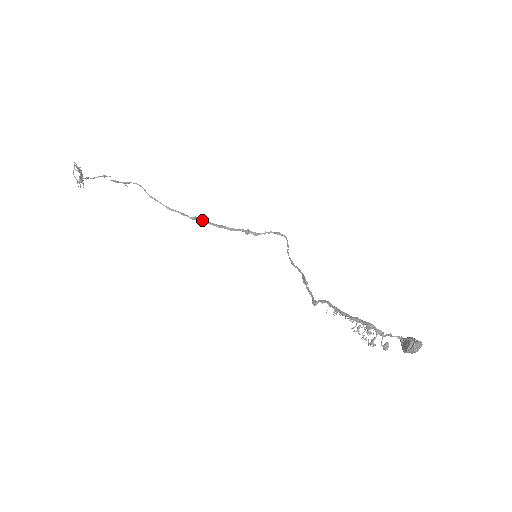
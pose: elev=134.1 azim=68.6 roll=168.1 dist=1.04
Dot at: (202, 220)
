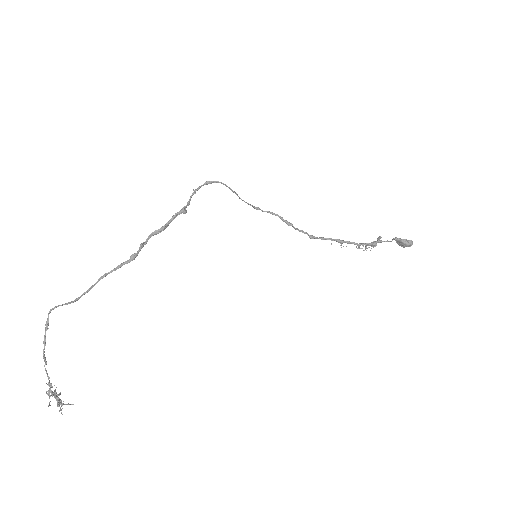
Dot at: (140, 250)
